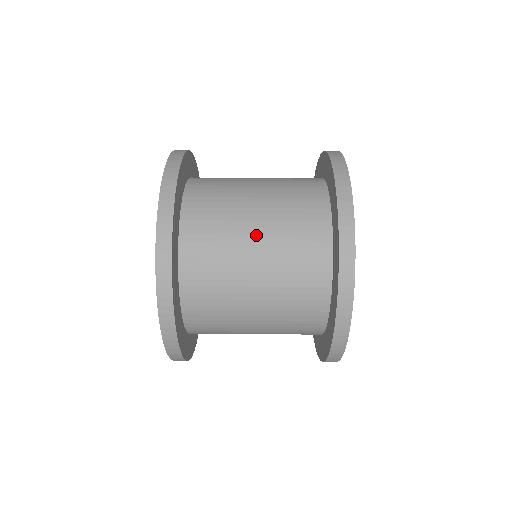
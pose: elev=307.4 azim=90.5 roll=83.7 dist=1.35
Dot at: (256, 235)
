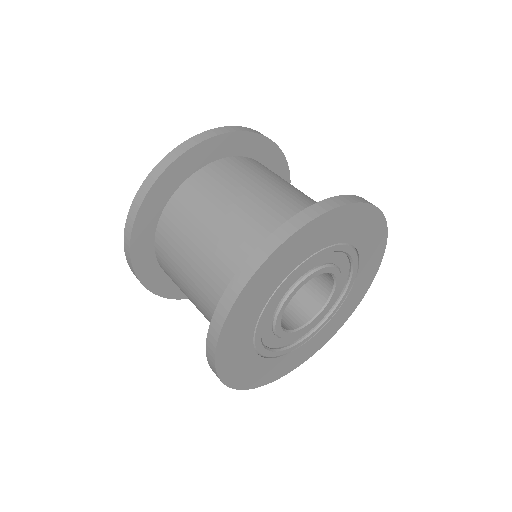
Dot at: (190, 284)
